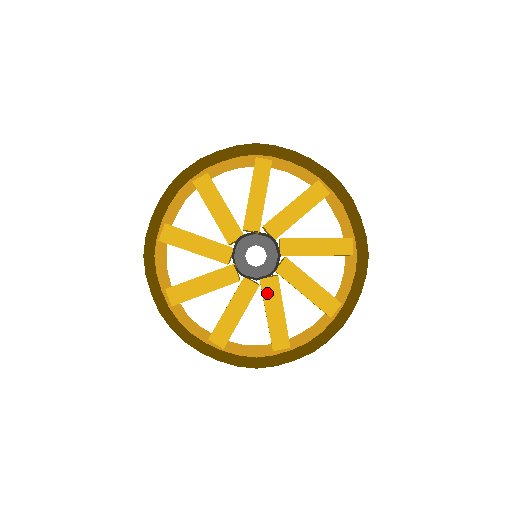
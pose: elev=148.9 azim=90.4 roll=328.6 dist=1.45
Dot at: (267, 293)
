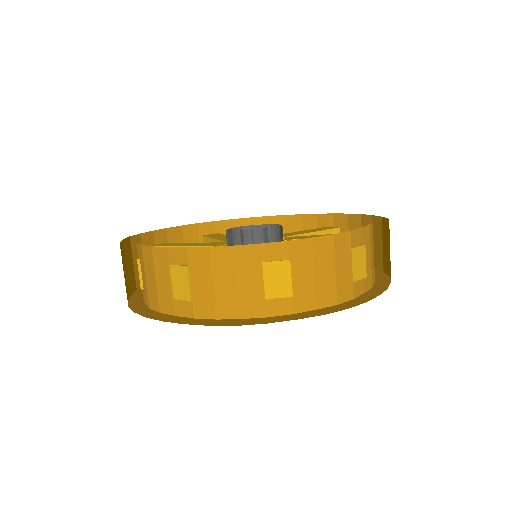
Dot at: occluded
